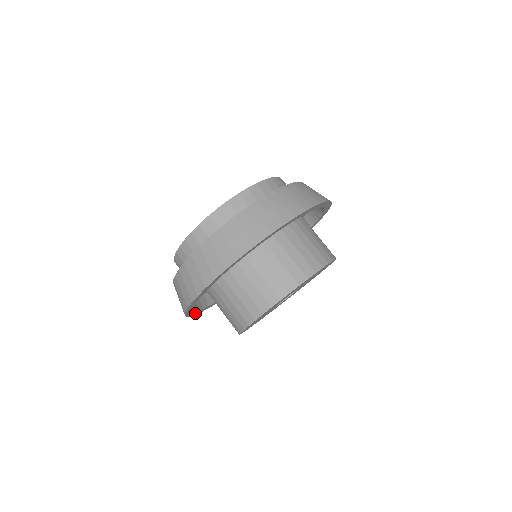
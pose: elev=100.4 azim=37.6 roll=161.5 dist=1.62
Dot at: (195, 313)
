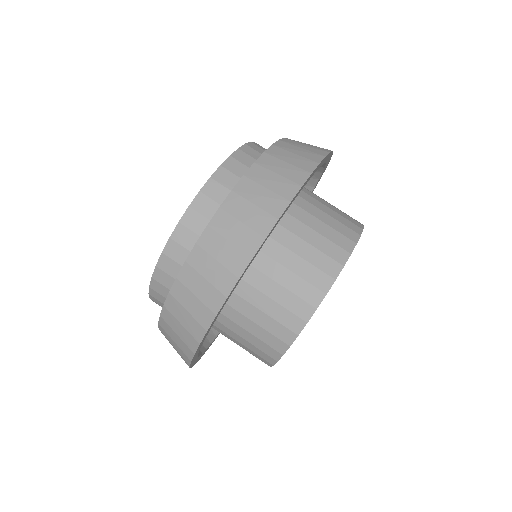
Dot at: (194, 357)
